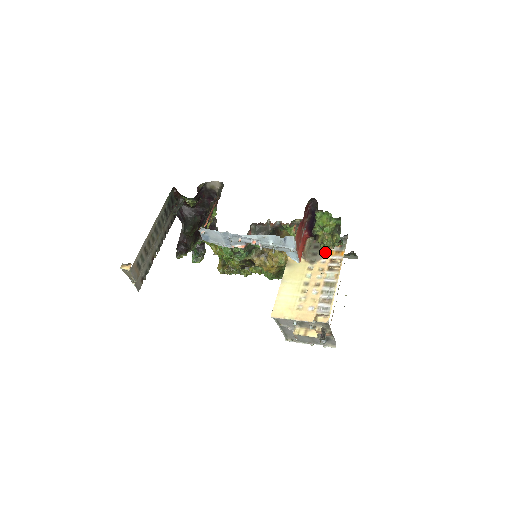
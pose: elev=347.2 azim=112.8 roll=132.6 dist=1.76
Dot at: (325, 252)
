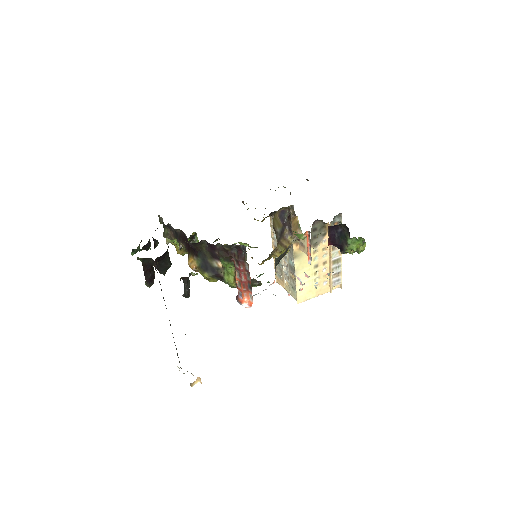
Dot at: (324, 232)
